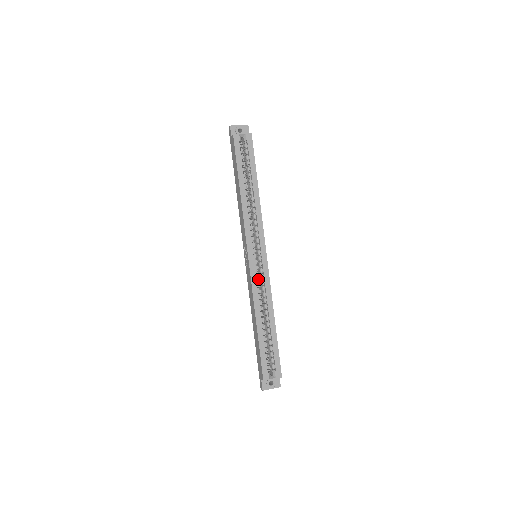
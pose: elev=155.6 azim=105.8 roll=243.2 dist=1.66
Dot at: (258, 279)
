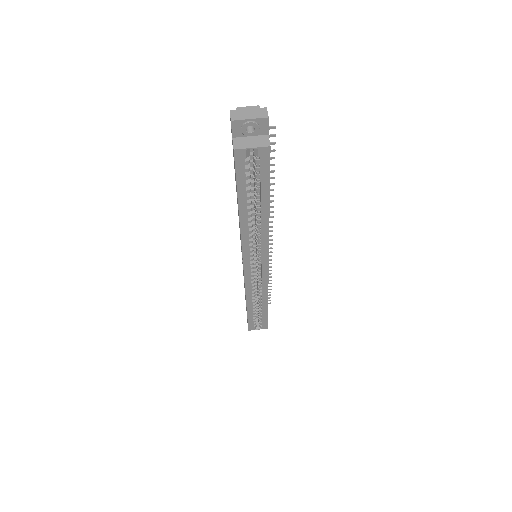
Dot at: occluded
